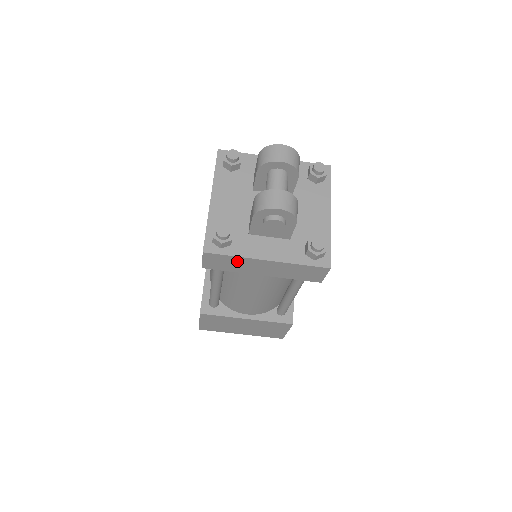
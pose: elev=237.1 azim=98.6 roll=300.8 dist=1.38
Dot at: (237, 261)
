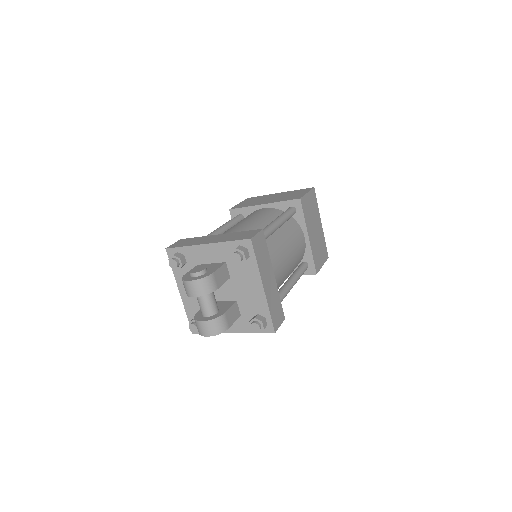
Dot at: occluded
